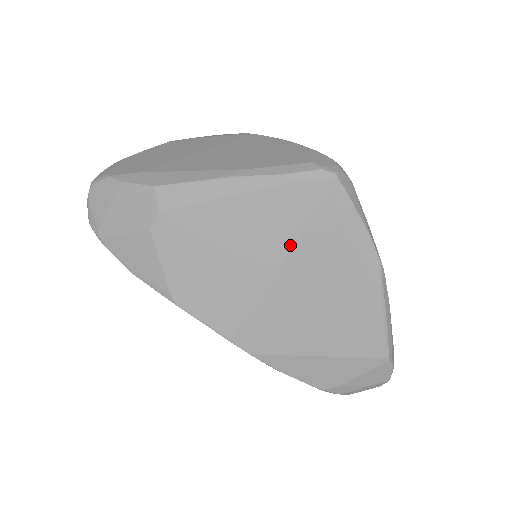
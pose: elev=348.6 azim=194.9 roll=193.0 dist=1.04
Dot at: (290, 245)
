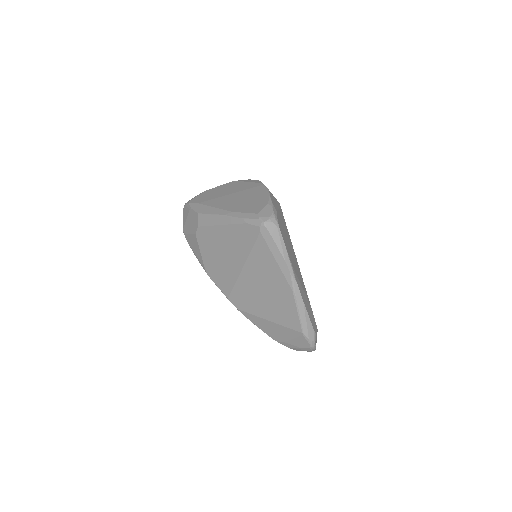
Dot at: (247, 256)
